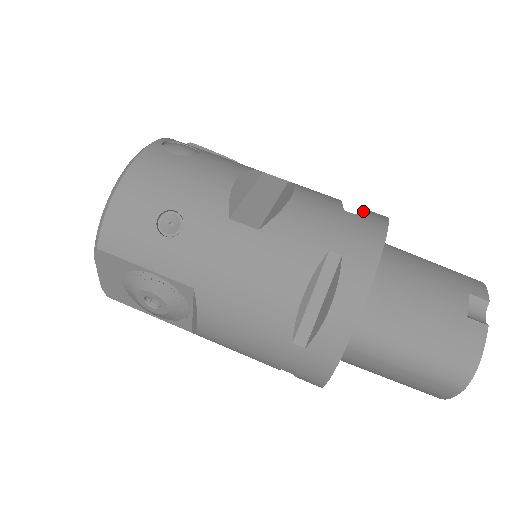
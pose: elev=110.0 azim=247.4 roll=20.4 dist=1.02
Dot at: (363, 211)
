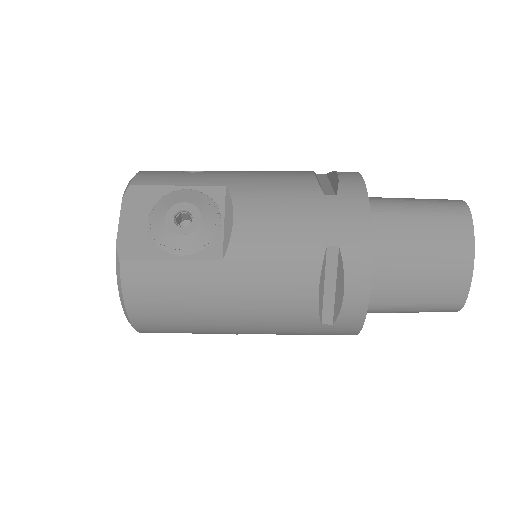
Dot at: occluded
